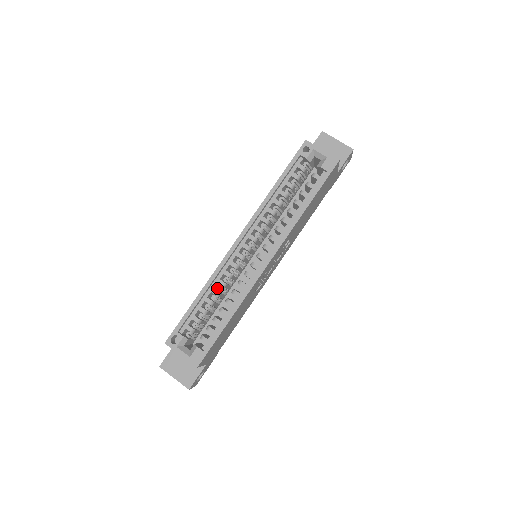
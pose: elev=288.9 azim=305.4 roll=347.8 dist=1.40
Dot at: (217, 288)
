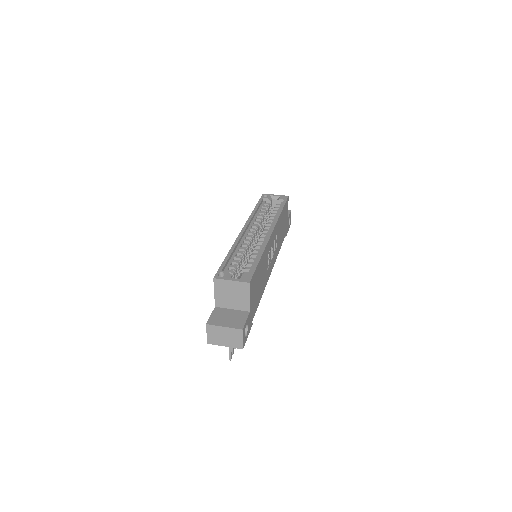
Dot at: (240, 252)
